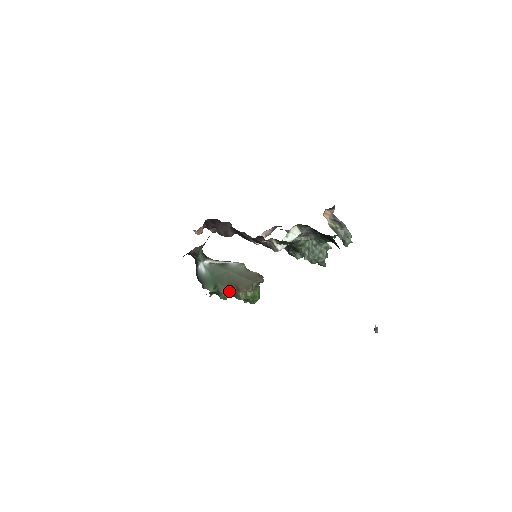
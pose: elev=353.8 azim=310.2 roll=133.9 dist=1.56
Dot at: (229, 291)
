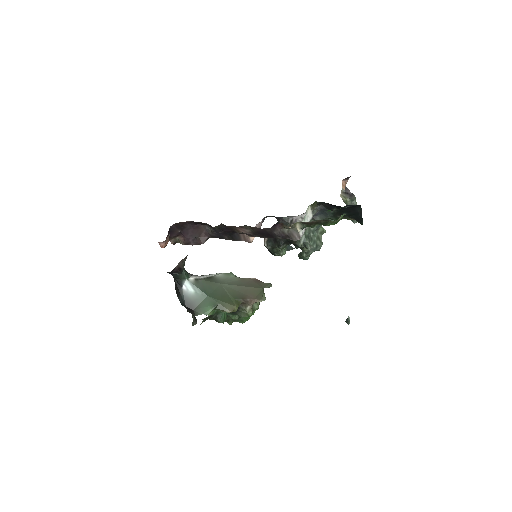
Dot at: (237, 307)
